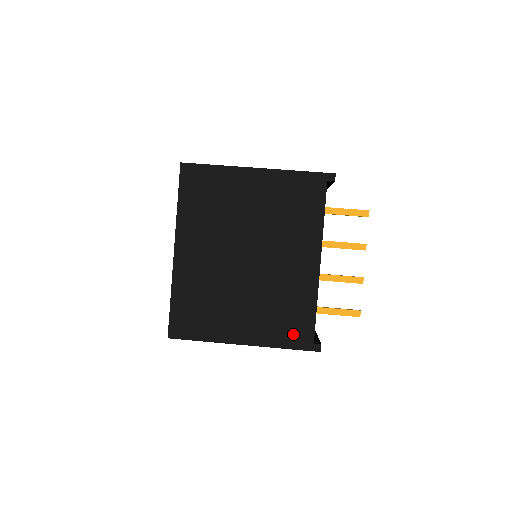
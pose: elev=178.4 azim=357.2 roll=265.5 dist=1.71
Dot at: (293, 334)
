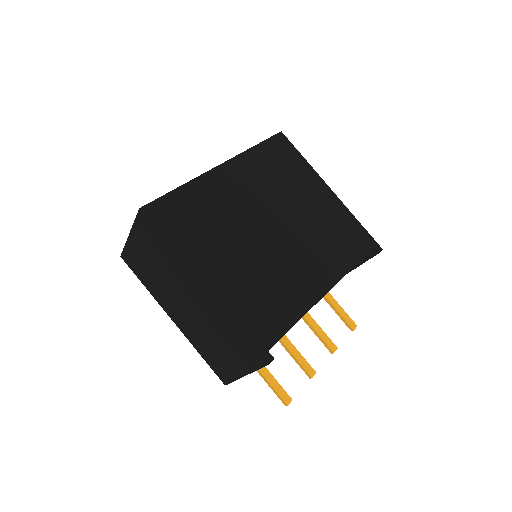
Dot at: (257, 323)
